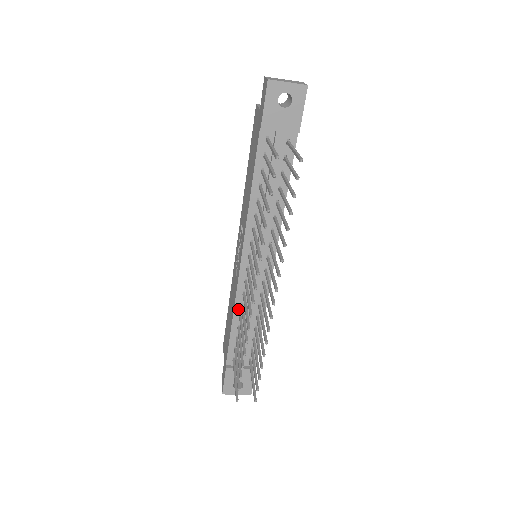
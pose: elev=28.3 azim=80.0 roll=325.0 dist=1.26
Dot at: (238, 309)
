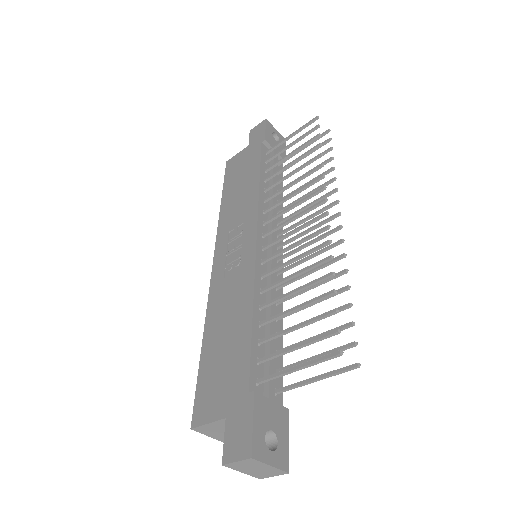
Dot at: (257, 296)
